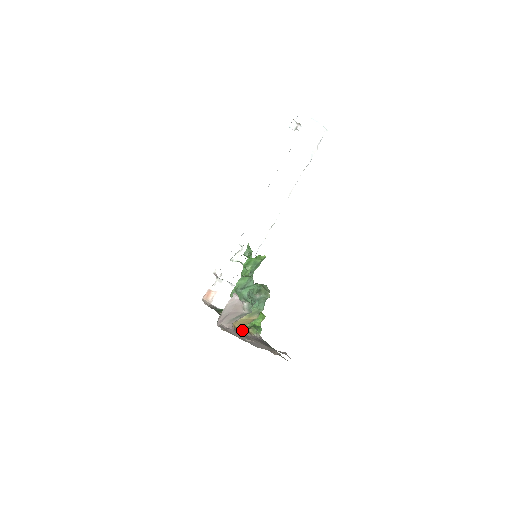
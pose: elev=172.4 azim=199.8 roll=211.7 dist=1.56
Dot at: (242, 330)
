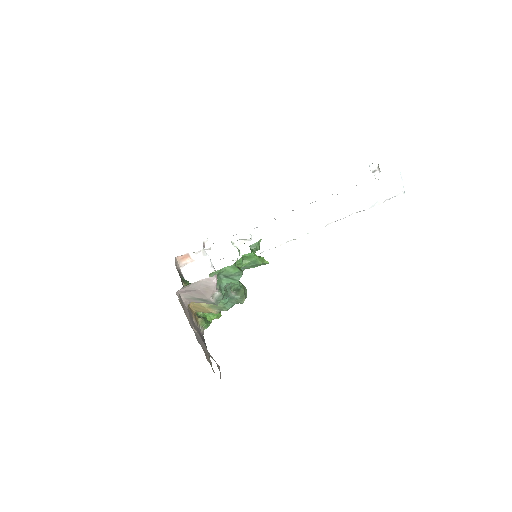
Dot at: (193, 314)
